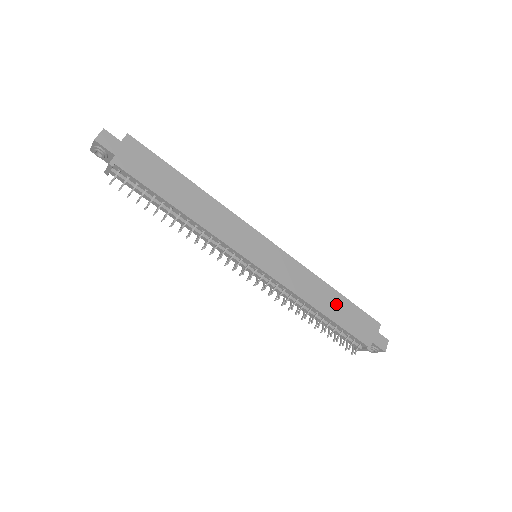
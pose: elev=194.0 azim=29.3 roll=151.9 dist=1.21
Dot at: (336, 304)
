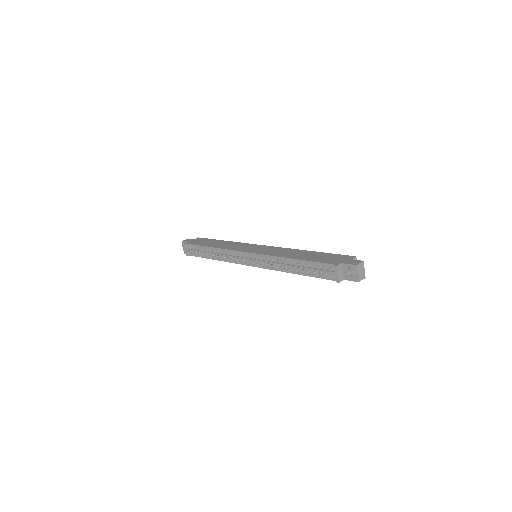
Dot at: (309, 255)
